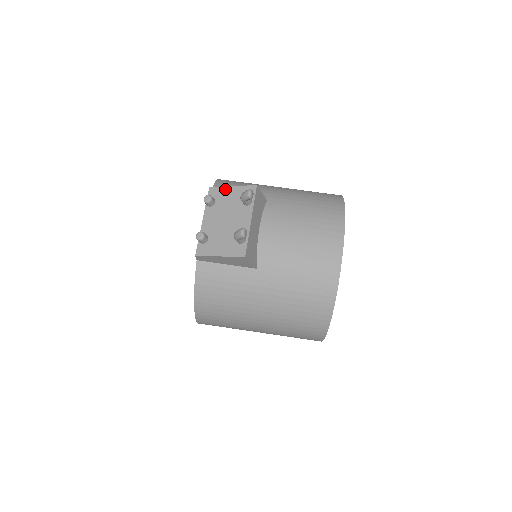
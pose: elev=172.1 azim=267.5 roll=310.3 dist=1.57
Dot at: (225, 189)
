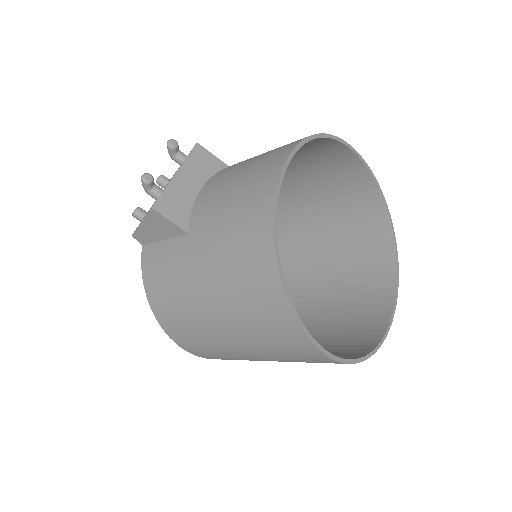
Dot at: occluded
